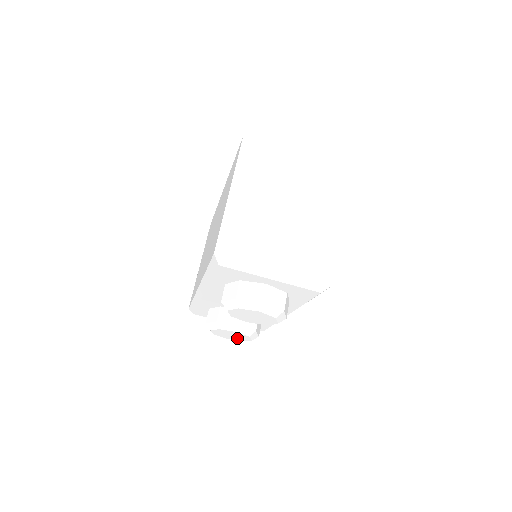
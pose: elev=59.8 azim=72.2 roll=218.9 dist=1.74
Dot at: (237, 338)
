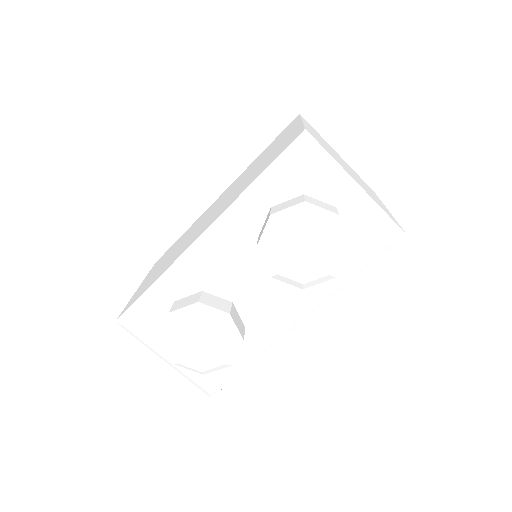
Dot at: (201, 357)
